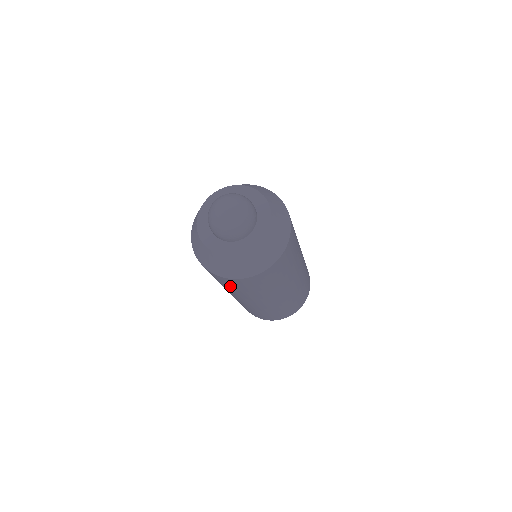
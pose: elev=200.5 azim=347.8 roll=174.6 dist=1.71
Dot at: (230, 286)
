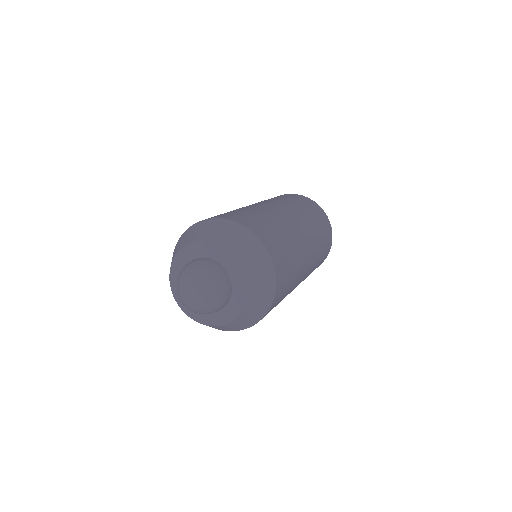
Dot at: occluded
